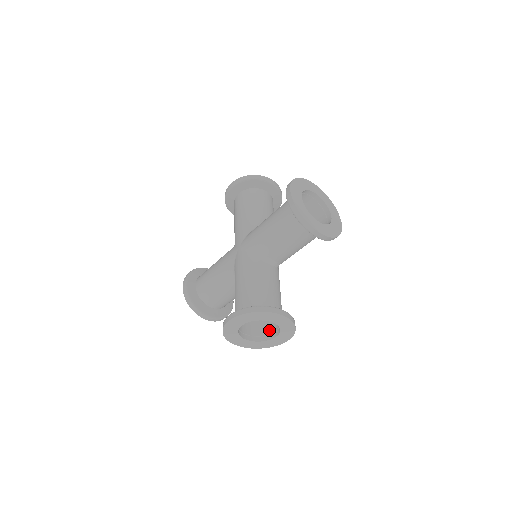
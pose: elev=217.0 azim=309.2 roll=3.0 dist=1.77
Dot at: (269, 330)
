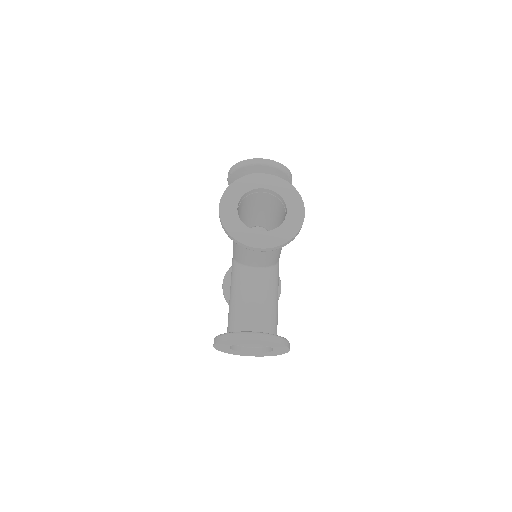
Dot at: occluded
